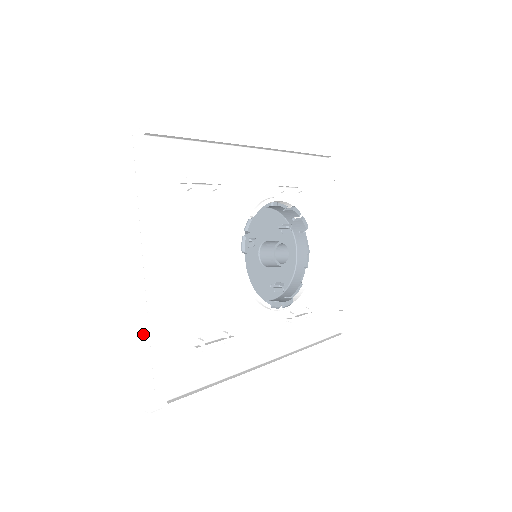
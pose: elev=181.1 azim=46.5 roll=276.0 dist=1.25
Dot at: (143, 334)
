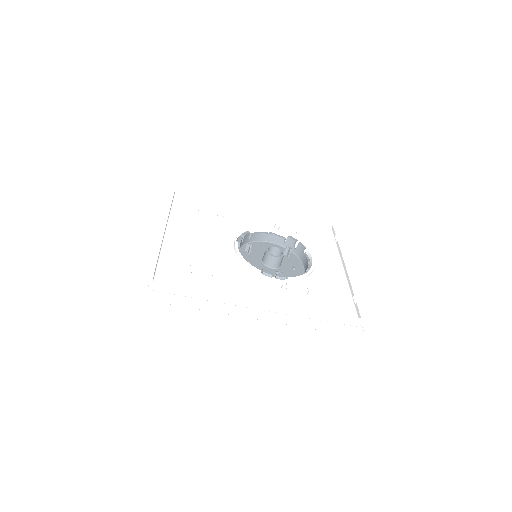
Dot at: (152, 259)
